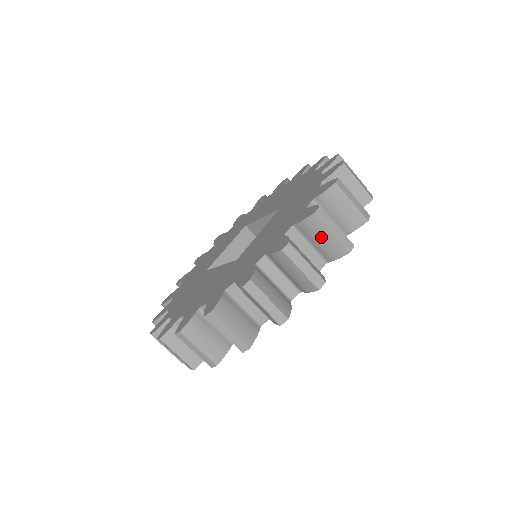
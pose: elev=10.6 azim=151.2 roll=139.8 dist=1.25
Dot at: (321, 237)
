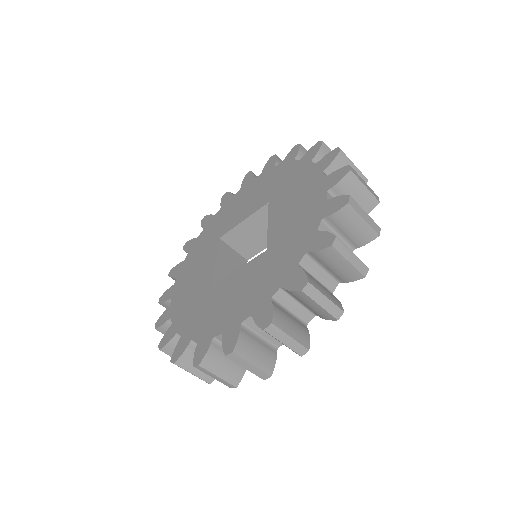
Dot at: (356, 194)
